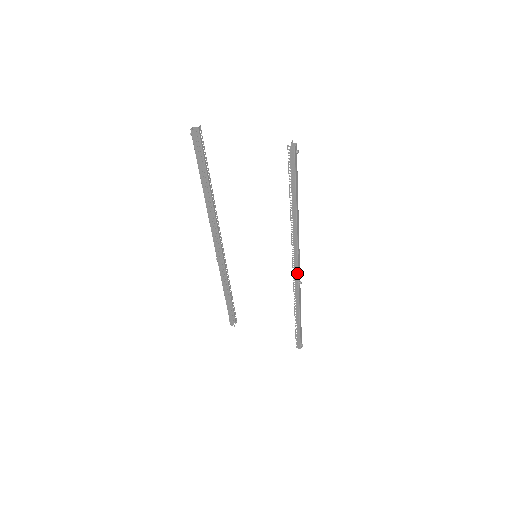
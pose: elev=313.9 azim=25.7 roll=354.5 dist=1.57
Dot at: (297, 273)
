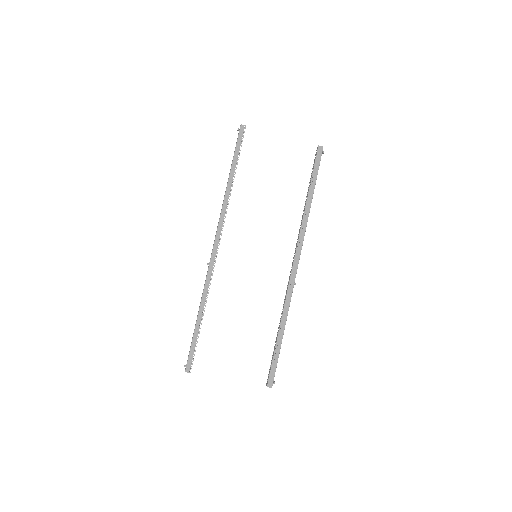
Dot at: (296, 270)
